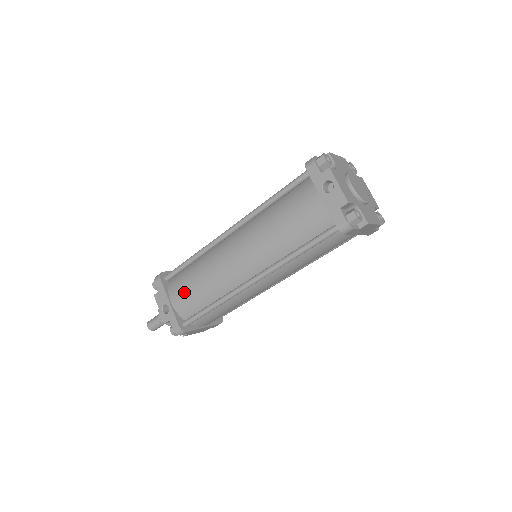
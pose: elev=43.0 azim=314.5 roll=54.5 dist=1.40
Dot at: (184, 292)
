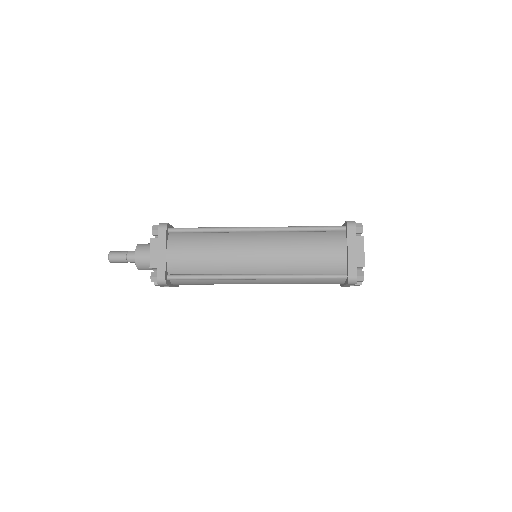
Dot at: occluded
